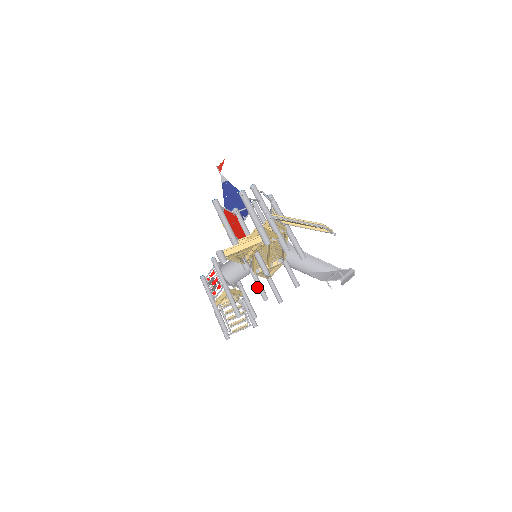
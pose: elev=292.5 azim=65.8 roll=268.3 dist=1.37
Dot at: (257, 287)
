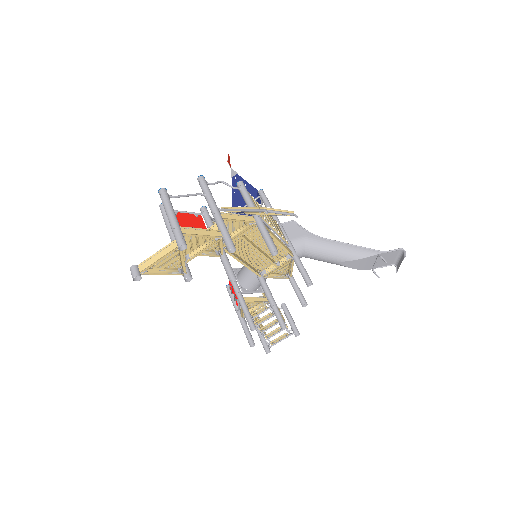
Dot at: (264, 292)
